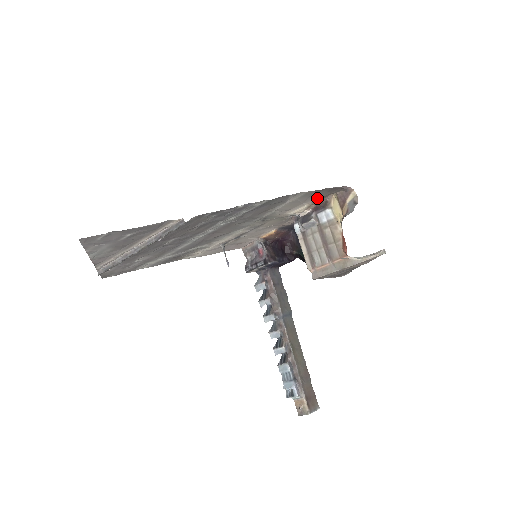
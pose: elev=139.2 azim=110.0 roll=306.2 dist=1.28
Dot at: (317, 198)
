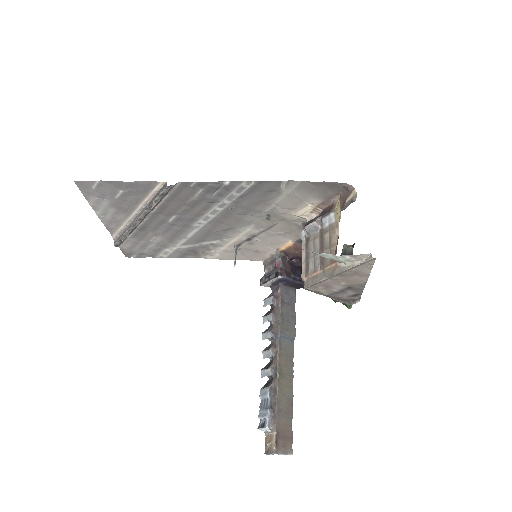
Dot at: (320, 197)
